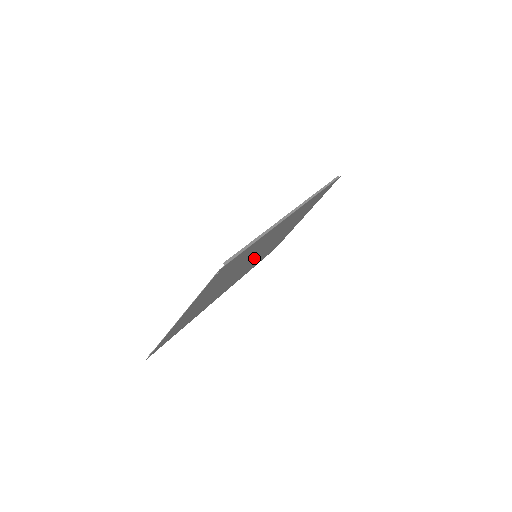
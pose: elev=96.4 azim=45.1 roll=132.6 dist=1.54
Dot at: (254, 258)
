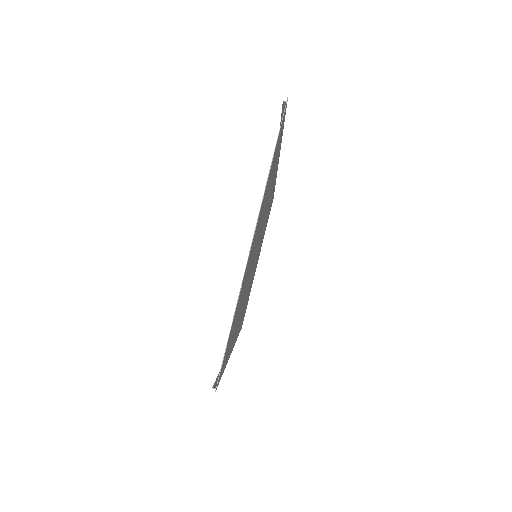
Dot at: occluded
